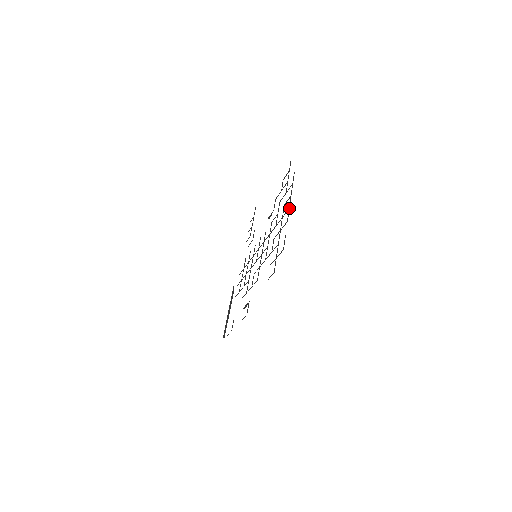
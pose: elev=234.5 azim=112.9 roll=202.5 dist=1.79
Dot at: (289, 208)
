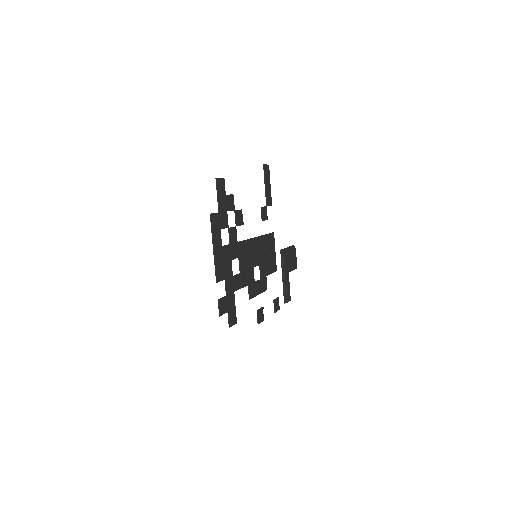
Dot at: (215, 265)
